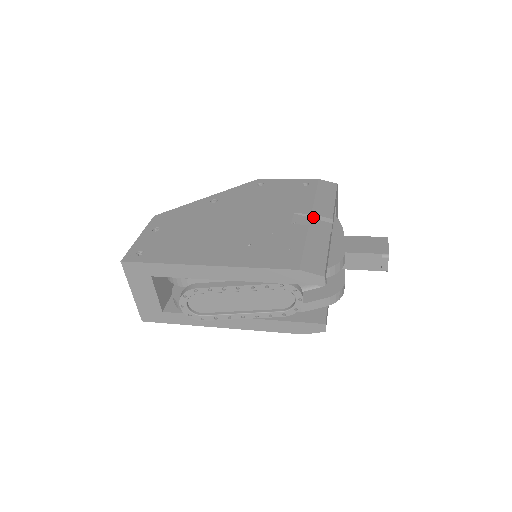
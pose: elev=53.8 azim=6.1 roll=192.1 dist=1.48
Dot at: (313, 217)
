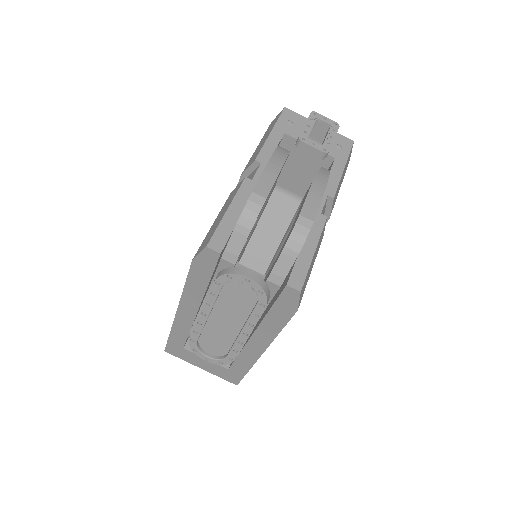
Dot at: (246, 176)
